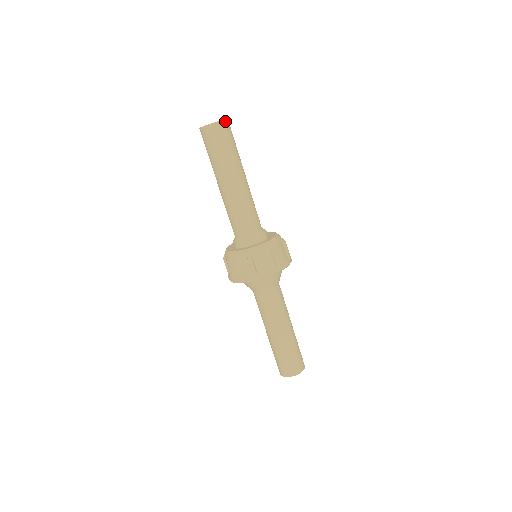
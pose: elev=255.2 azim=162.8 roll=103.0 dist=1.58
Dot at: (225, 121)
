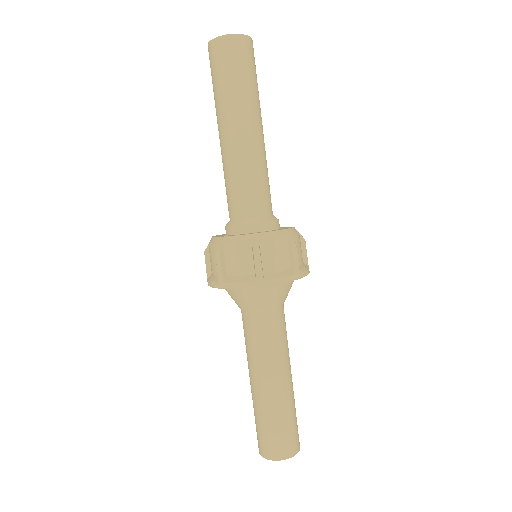
Dot at: occluded
